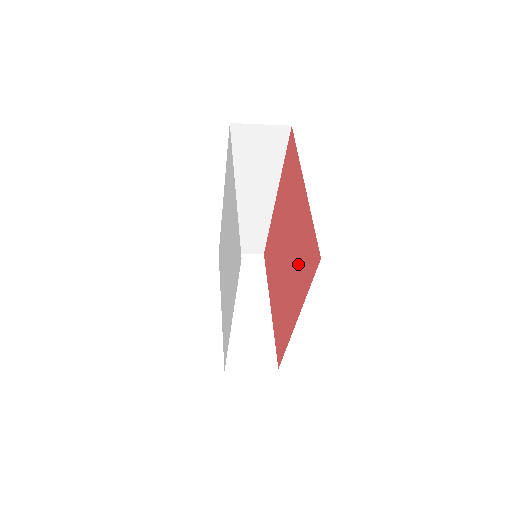
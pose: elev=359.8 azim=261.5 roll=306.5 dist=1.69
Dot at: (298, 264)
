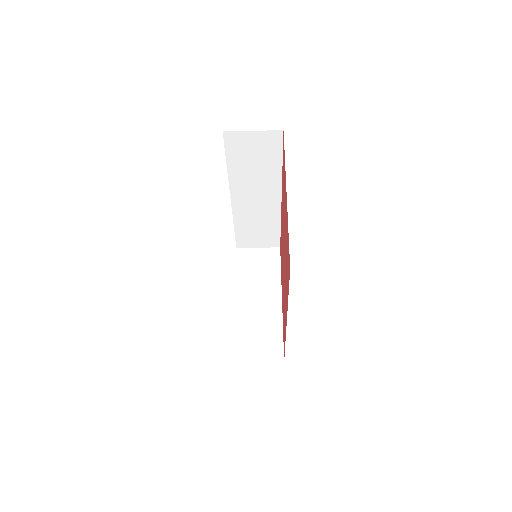
Dot at: (286, 267)
